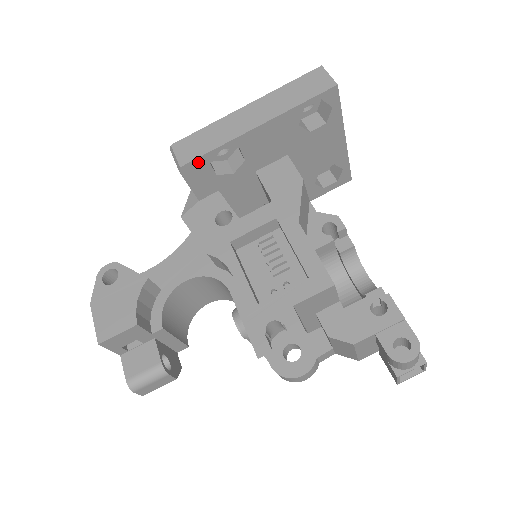
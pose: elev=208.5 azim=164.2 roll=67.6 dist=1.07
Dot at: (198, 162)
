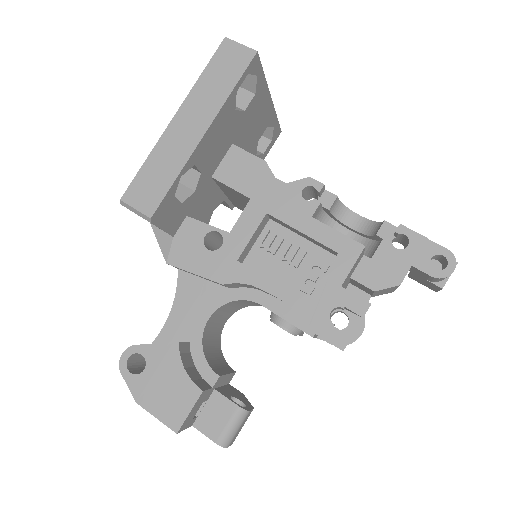
Dot at: (164, 203)
